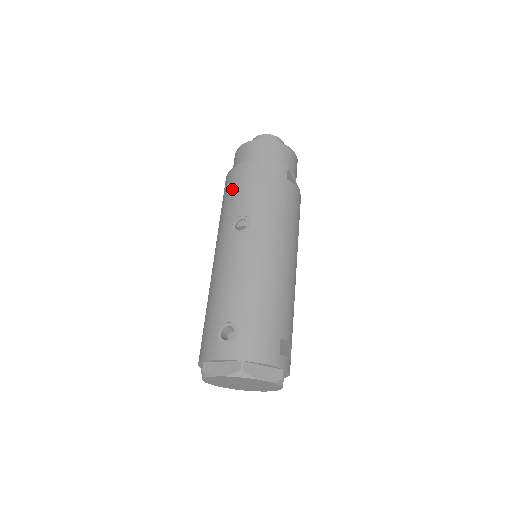
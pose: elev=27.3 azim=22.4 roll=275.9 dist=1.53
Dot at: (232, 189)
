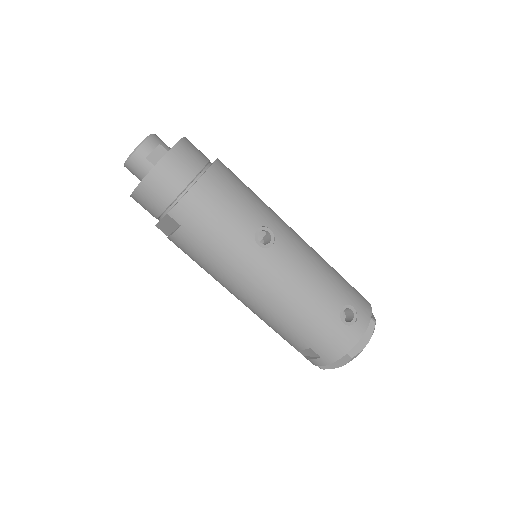
Dot at: (214, 216)
